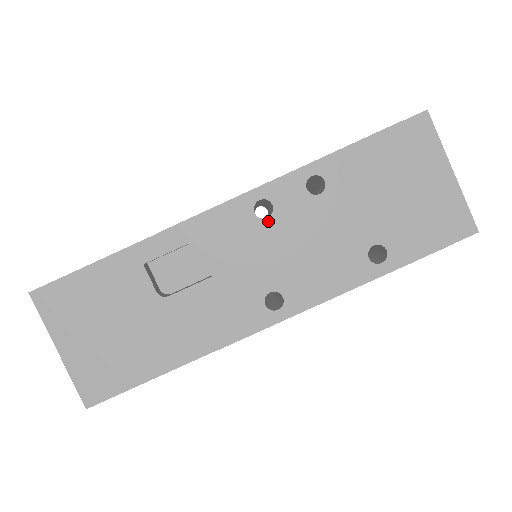
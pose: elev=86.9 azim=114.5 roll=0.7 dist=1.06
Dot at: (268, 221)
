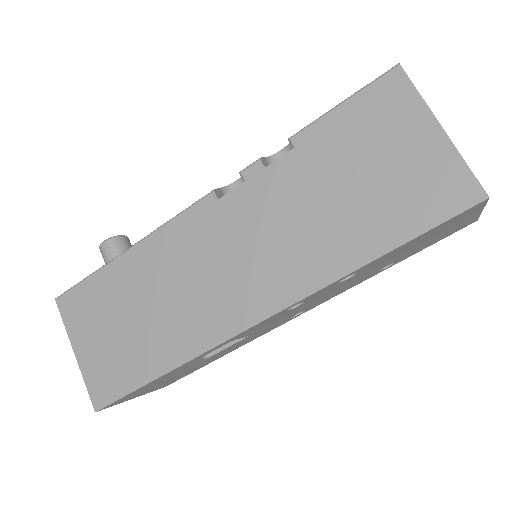
Dot at: (299, 306)
